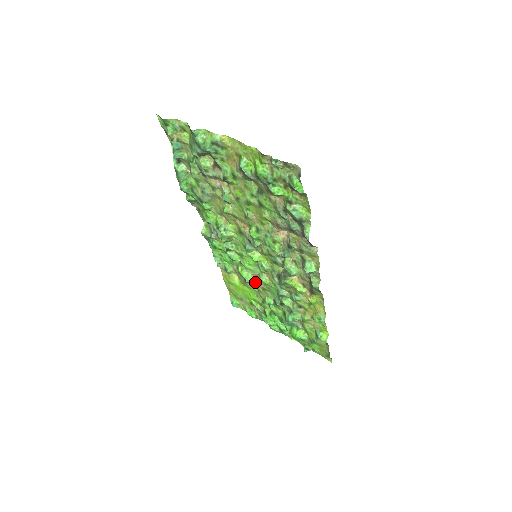
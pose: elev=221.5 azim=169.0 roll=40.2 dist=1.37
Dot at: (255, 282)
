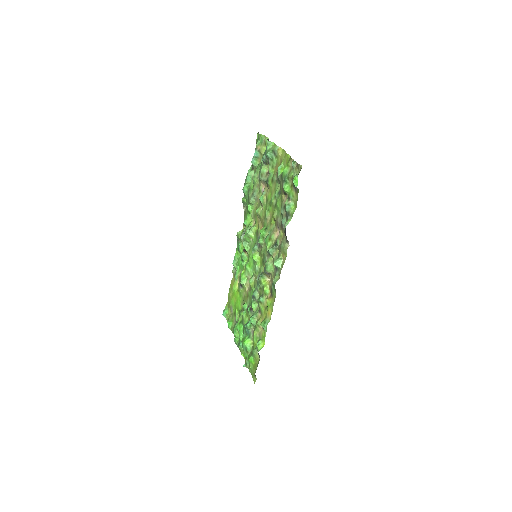
Dot at: (246, 287)
